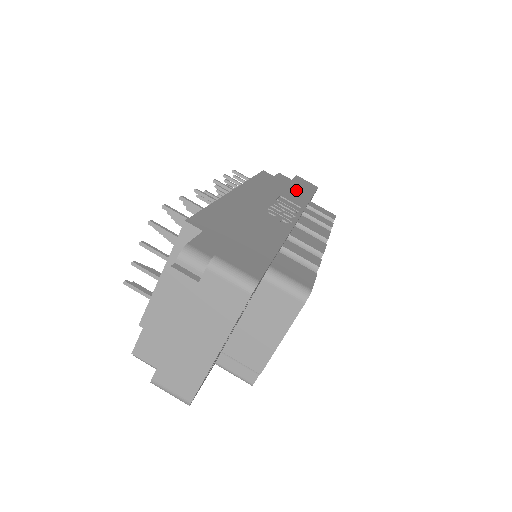
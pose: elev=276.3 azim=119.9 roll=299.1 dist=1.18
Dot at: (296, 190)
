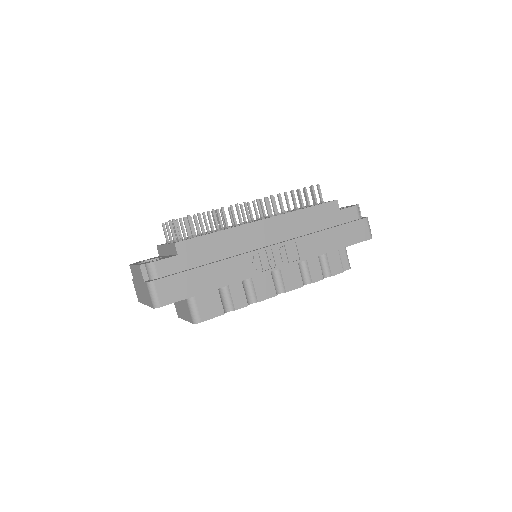
Dot at: (329, 238)
